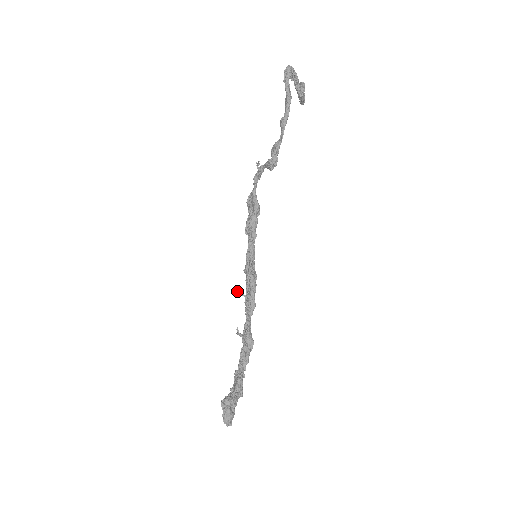
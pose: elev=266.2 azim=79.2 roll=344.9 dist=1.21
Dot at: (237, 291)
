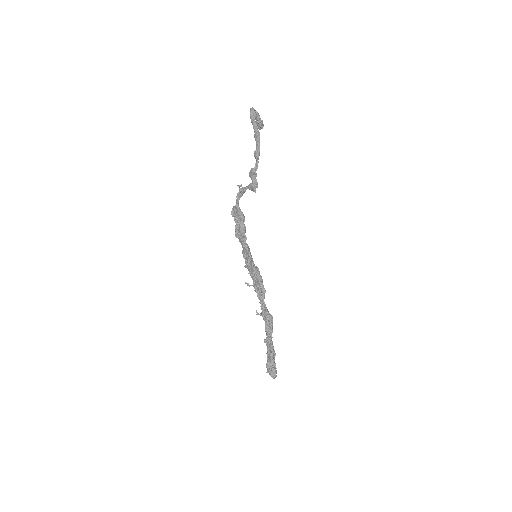
Dot at: occluded
